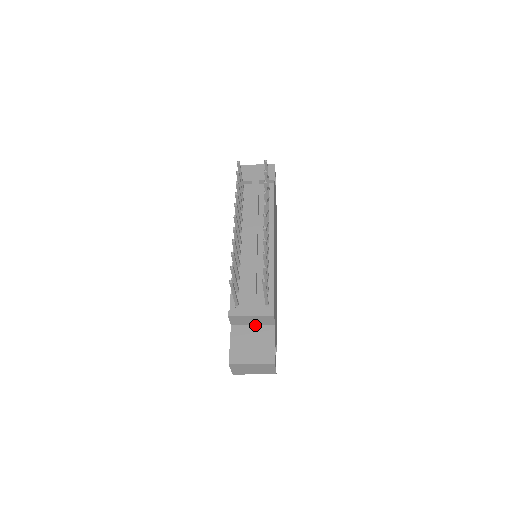
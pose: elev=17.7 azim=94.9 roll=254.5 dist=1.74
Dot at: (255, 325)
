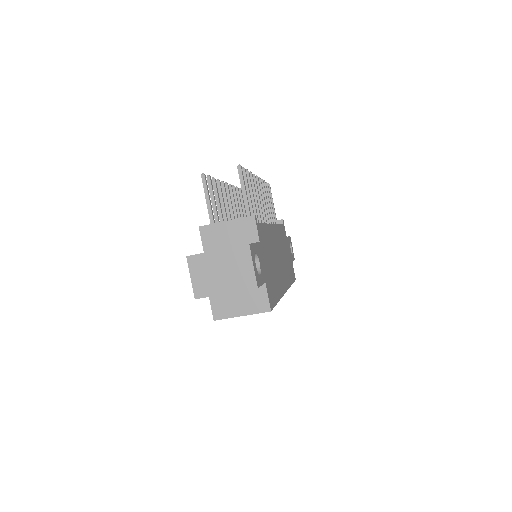
Dot at: (234, 246)
